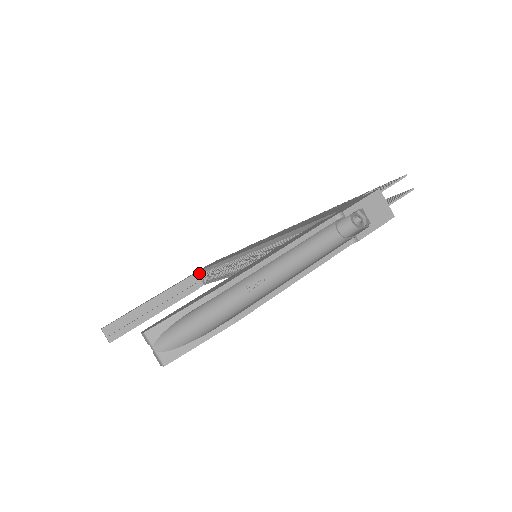
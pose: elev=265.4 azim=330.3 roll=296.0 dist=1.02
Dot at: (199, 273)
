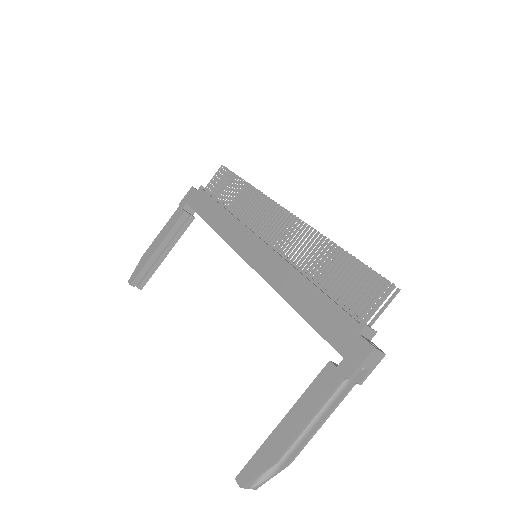
Dot at: (190, 206)
